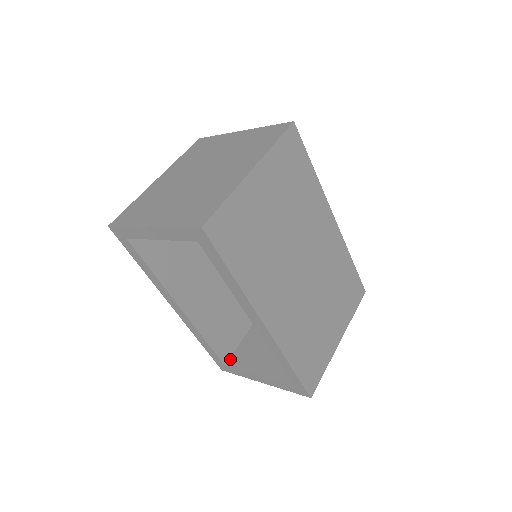
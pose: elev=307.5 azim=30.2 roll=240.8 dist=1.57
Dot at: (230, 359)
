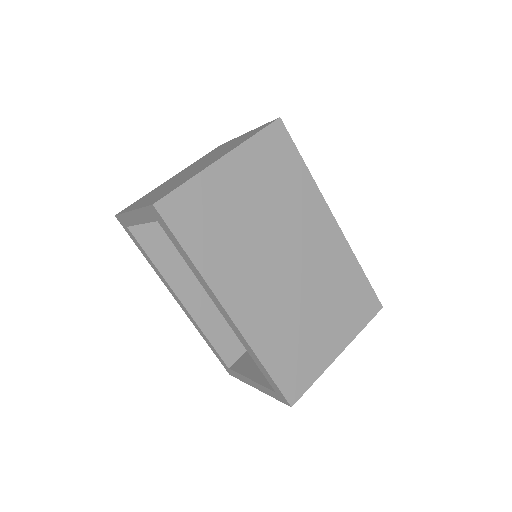
Dot at: (235, 363)
